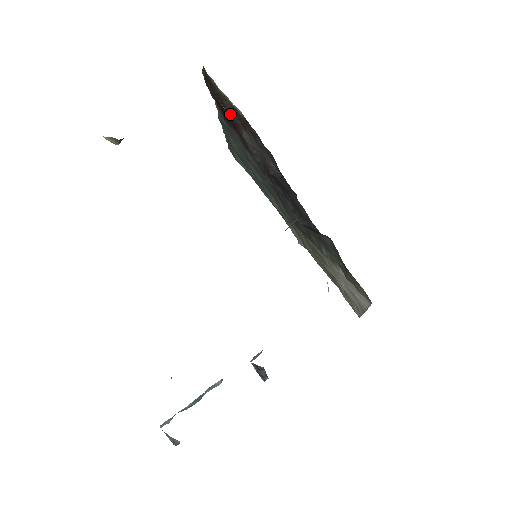
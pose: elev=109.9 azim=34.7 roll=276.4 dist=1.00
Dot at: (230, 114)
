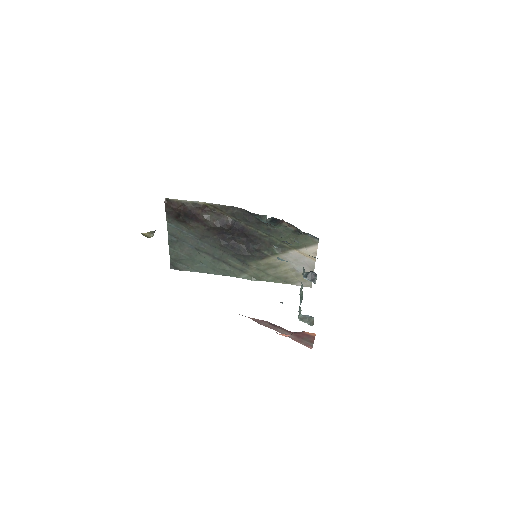
Dot at: (192, 211)
